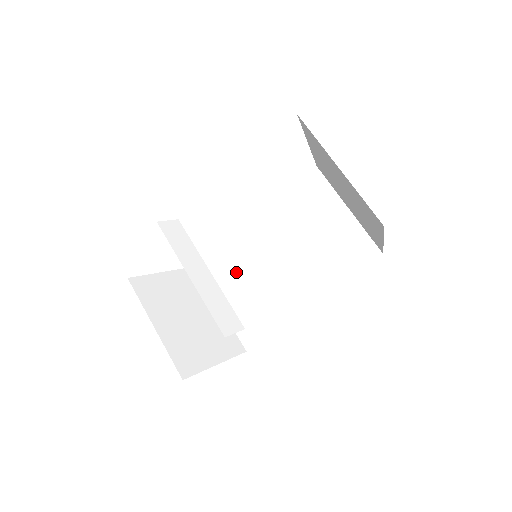
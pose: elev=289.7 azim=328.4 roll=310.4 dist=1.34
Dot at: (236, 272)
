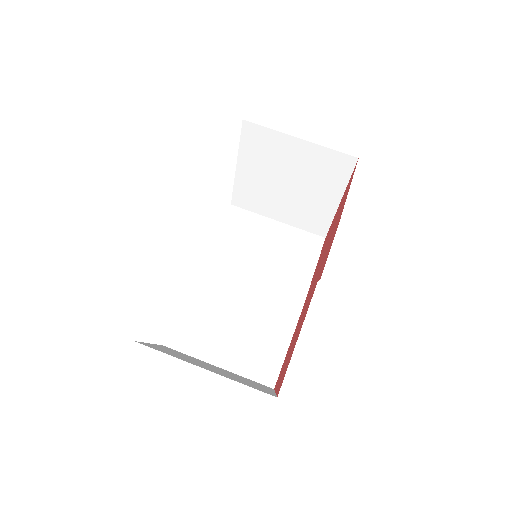
Dot at: (219, 315)
